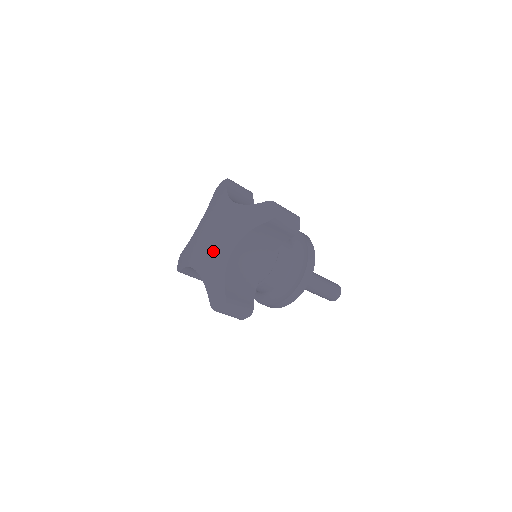
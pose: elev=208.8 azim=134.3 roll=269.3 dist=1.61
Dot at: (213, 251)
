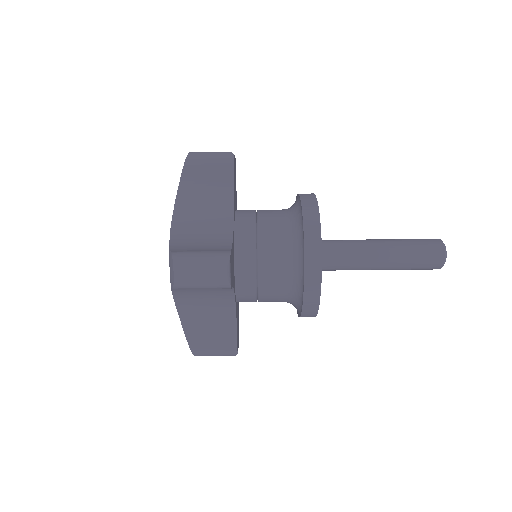
Dot at: occluded
